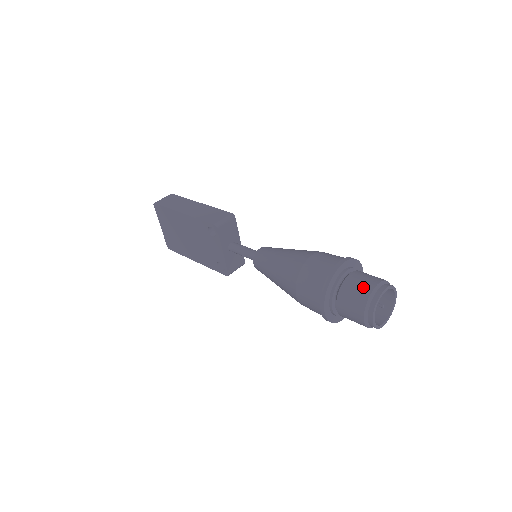
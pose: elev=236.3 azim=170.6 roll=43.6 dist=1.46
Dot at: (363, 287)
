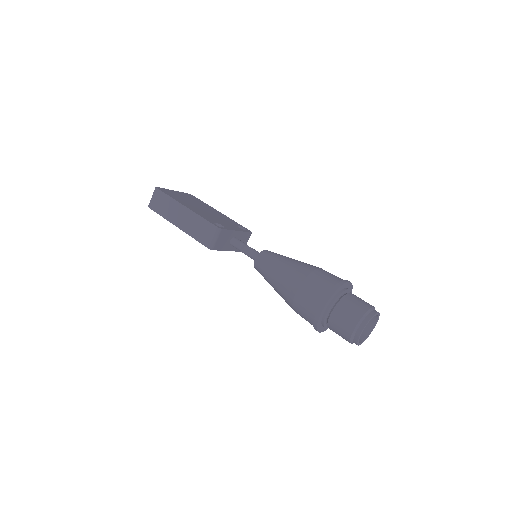
Dot at: (344, 329)
